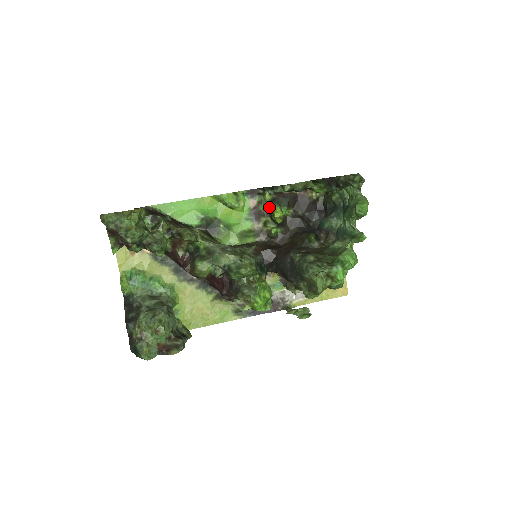
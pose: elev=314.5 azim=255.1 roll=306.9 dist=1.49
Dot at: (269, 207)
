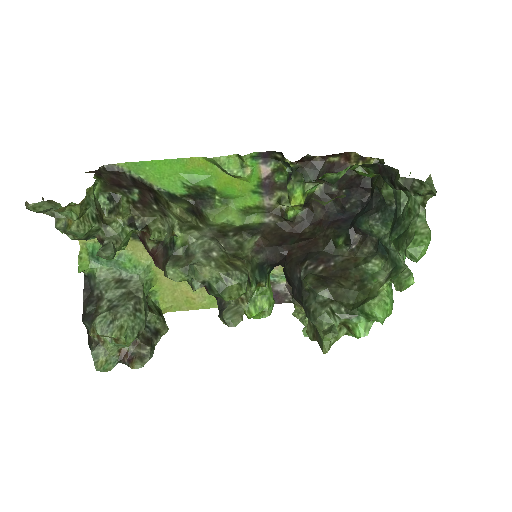
Dot at: occluded
